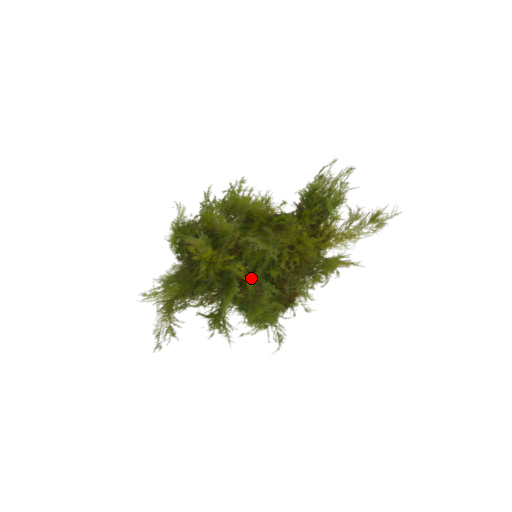
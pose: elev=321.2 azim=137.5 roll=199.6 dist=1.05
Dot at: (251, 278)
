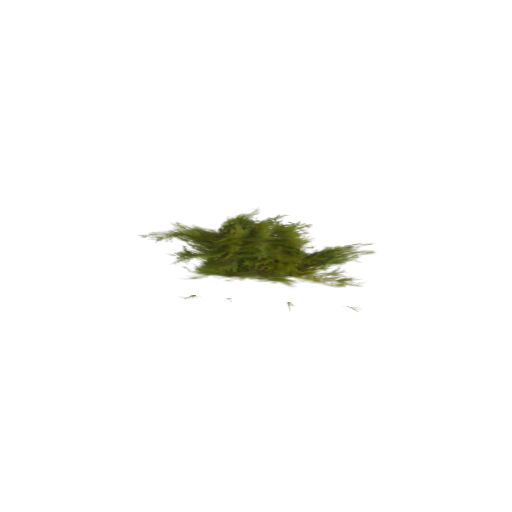
Dot at: (233, 255)
